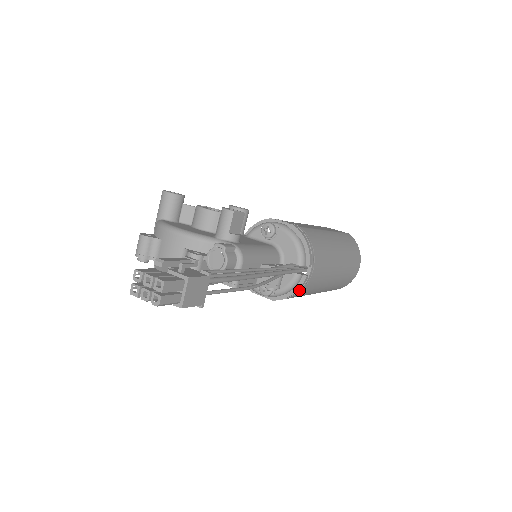
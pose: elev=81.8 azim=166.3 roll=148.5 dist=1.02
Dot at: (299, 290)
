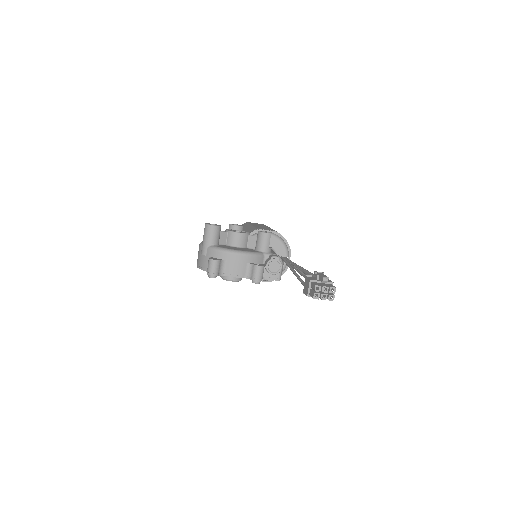
Dot at: (284, 272)
